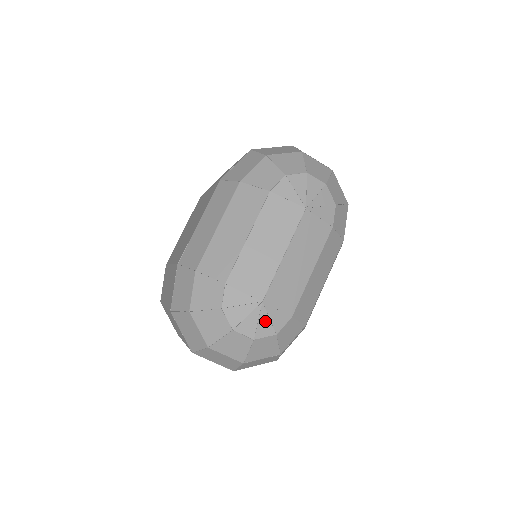
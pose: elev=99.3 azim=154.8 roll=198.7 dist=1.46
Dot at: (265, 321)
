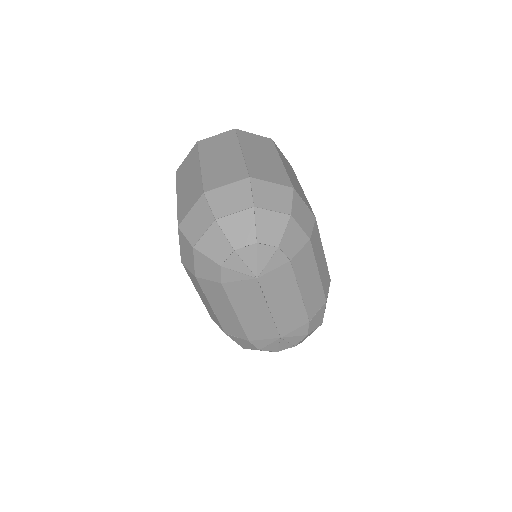
Dot at: (293, 339)
